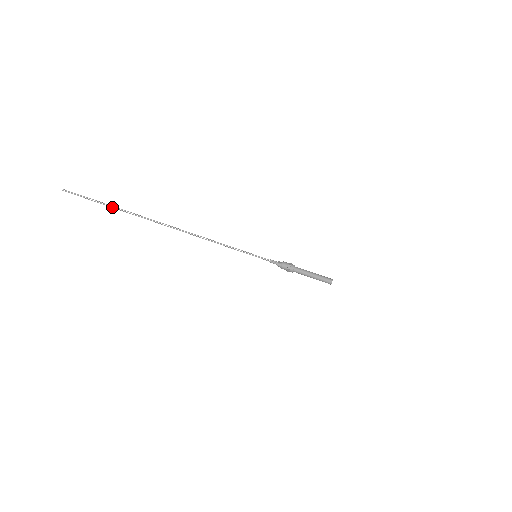
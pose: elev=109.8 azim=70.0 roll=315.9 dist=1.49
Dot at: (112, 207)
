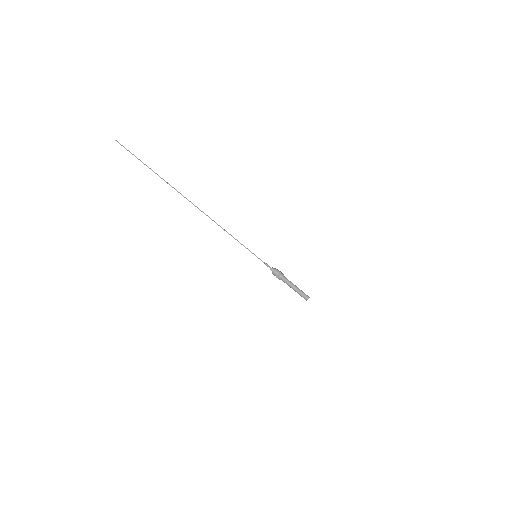
Dot at: (153, 171)
